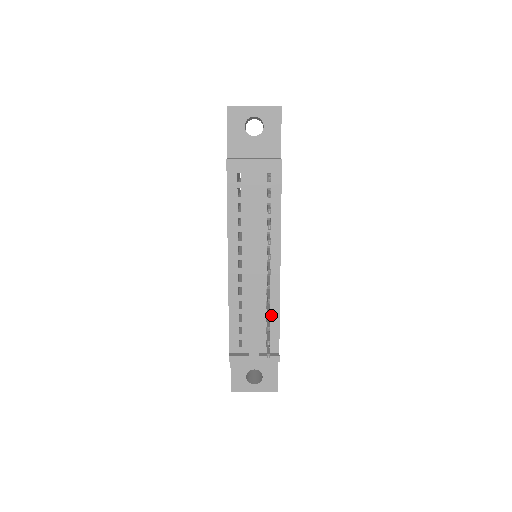
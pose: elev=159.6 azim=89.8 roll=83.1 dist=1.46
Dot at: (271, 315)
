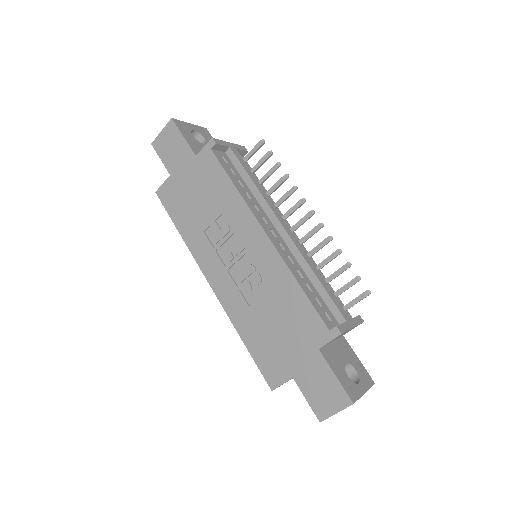
Dot at: occluded
